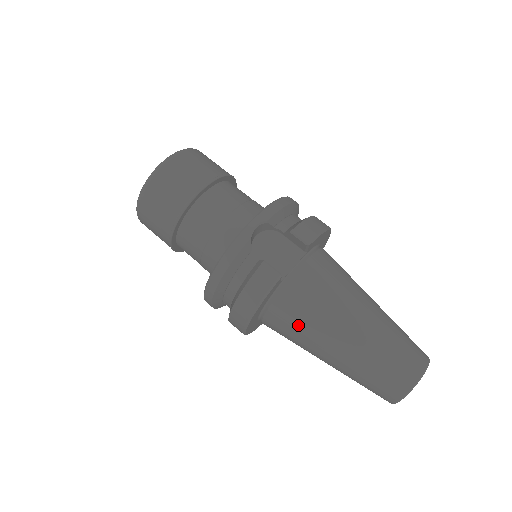
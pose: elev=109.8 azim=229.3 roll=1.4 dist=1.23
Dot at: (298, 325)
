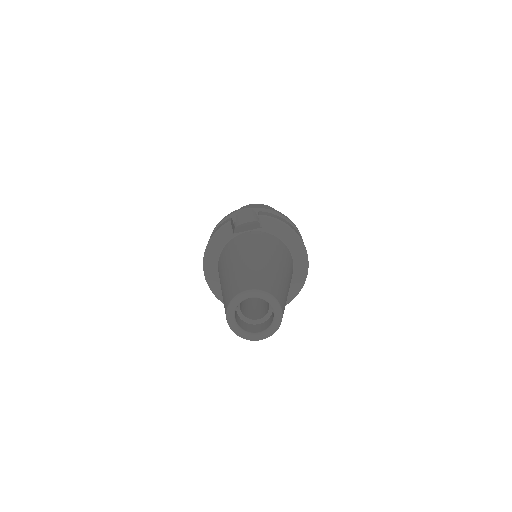
Dot at: (223, 261)
